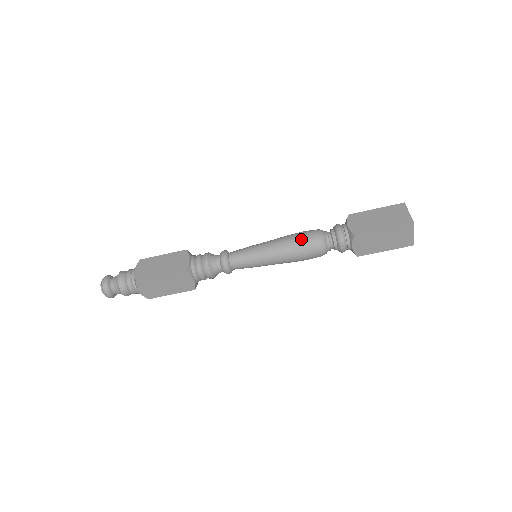
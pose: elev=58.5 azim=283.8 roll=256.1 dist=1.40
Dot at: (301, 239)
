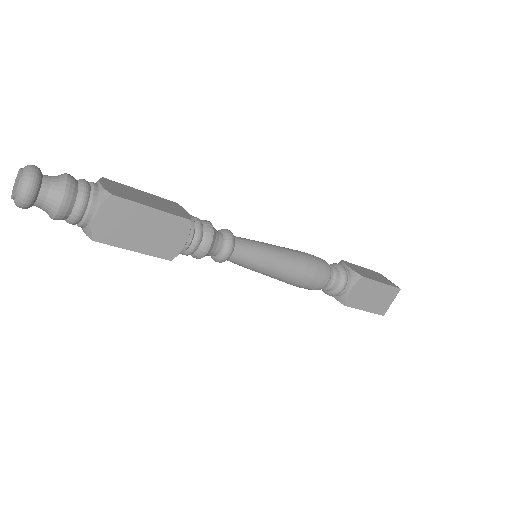
Dot at: (313, 257)
